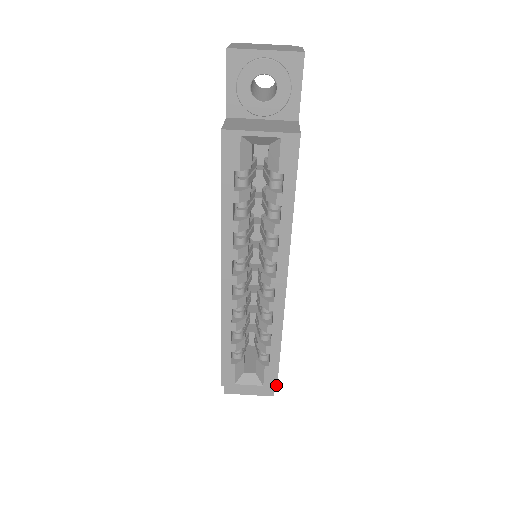
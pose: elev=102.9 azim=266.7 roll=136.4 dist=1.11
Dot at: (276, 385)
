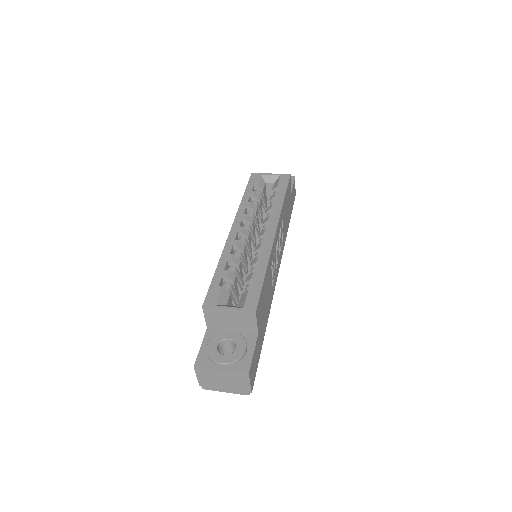
Dot at: (256, 308)
